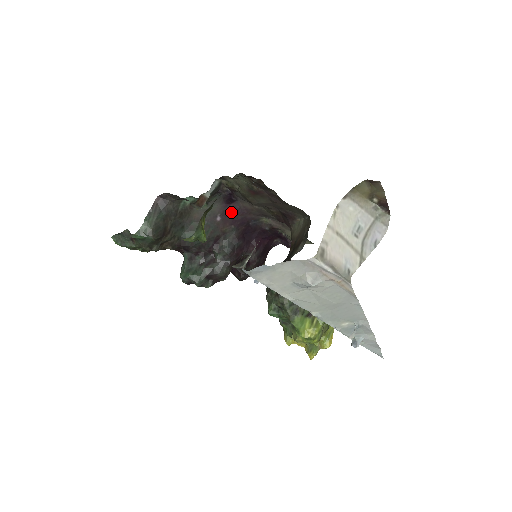
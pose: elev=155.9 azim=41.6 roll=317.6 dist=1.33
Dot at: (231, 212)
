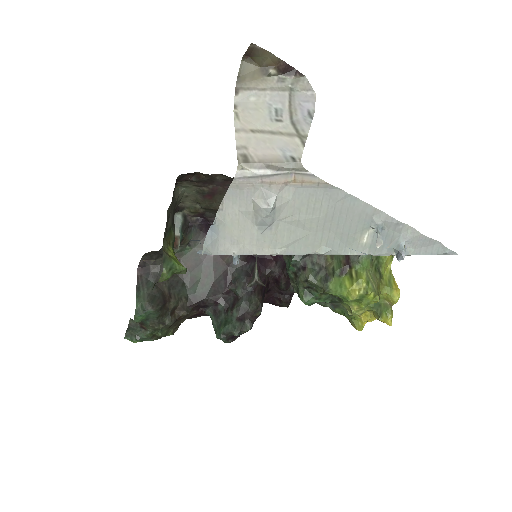
Dot at: occluded
